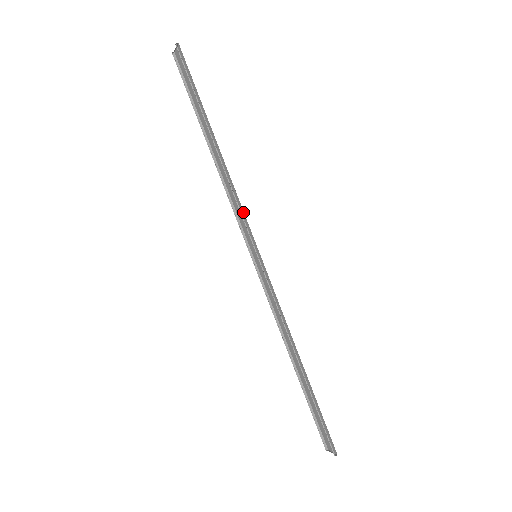
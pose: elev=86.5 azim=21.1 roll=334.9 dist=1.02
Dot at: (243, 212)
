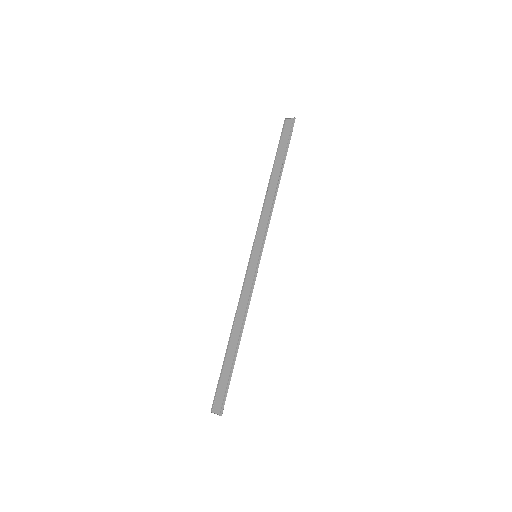
Dot at: (268, 226)
